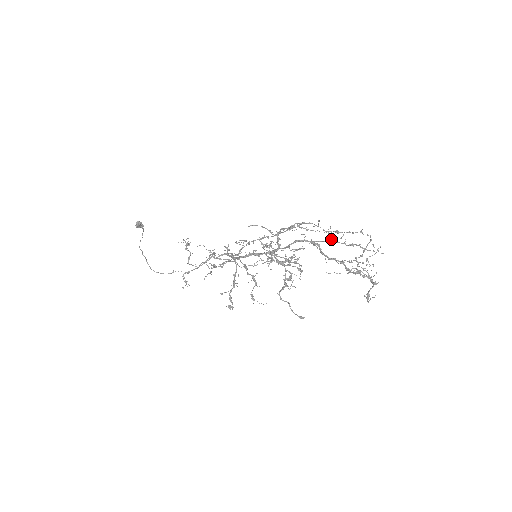
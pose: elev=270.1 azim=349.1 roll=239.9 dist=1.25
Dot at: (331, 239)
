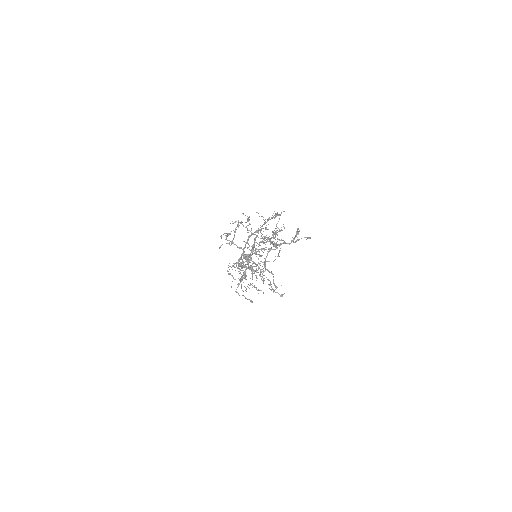
Dot at: occluded
